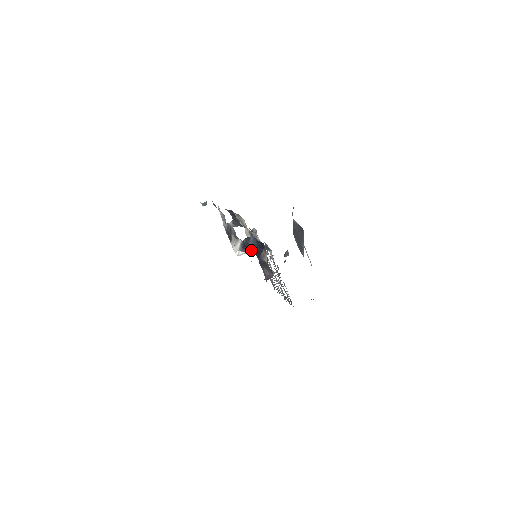
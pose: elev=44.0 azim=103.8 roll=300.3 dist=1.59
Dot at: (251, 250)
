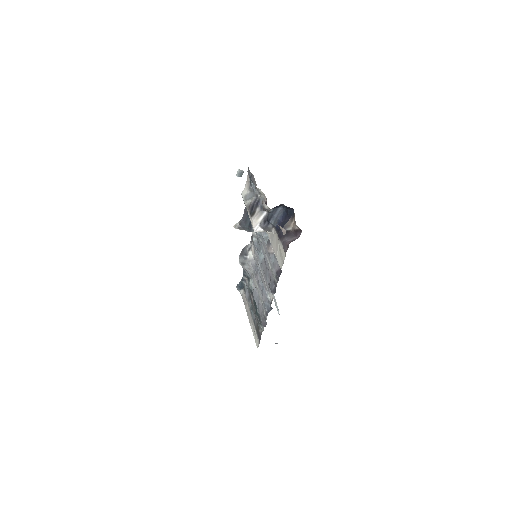
Dot at: (273, 224)
